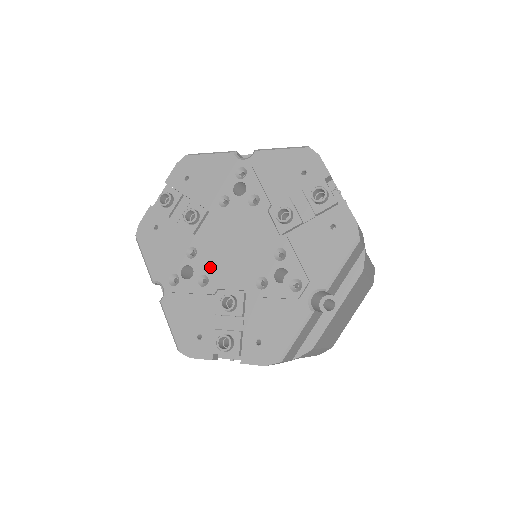
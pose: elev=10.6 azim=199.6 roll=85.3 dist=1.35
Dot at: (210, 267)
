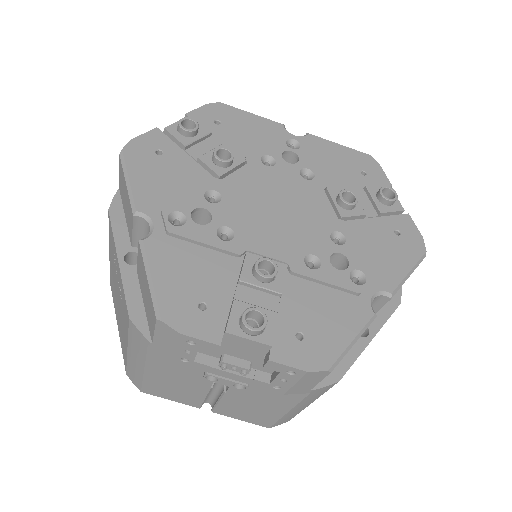
Dot at: (239, 221)
